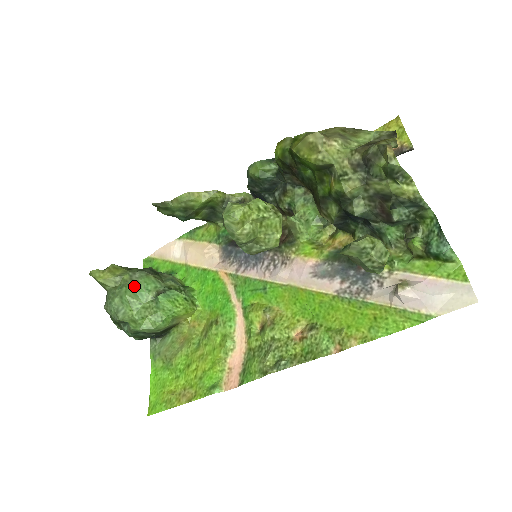
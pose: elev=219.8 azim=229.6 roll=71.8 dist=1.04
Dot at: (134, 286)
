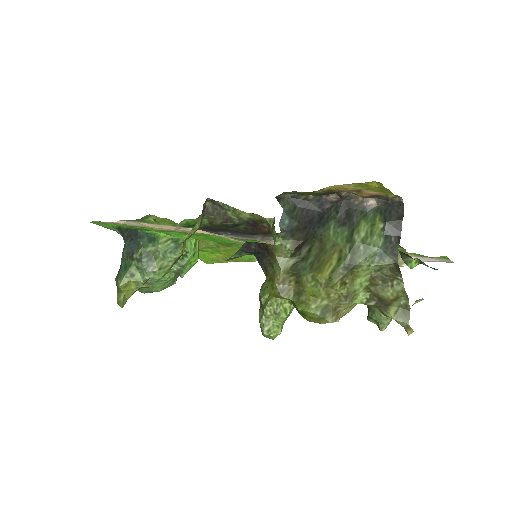
Dot at: (156, 284)
